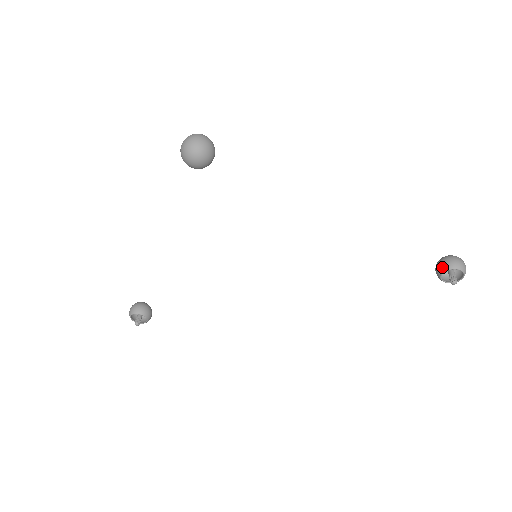
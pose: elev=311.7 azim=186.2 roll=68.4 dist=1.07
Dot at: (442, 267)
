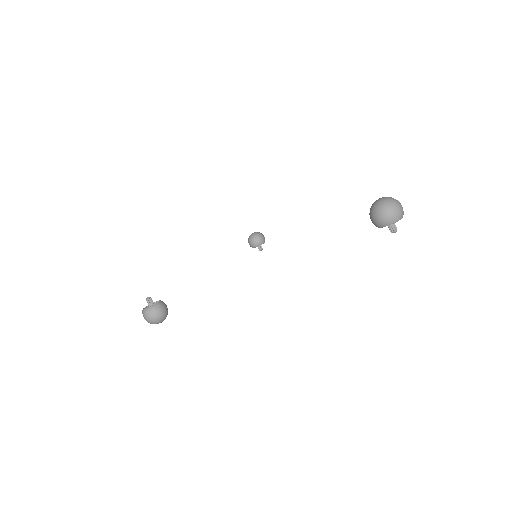
Dot at: occluded
